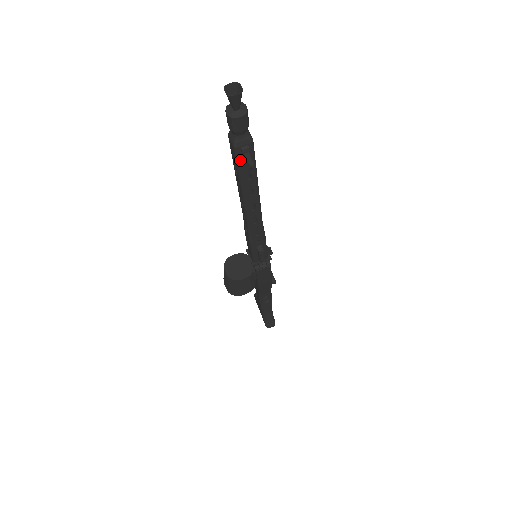
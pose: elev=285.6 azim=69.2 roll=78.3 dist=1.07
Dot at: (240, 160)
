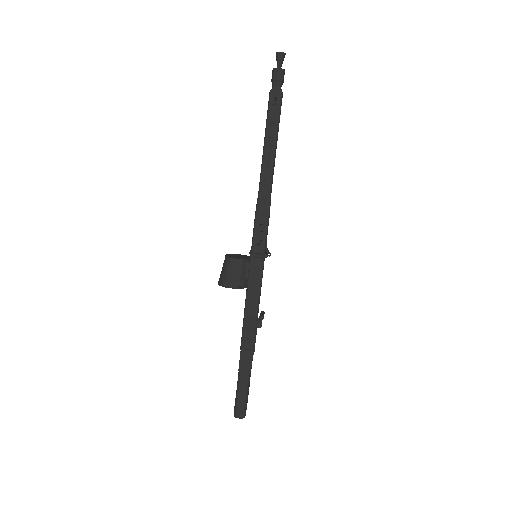
Dot at: (271, 106)
